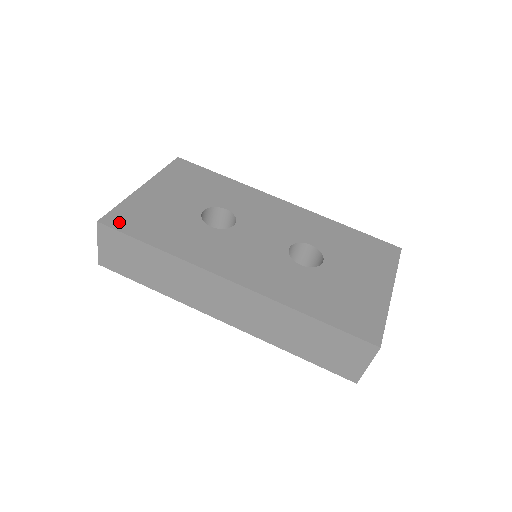
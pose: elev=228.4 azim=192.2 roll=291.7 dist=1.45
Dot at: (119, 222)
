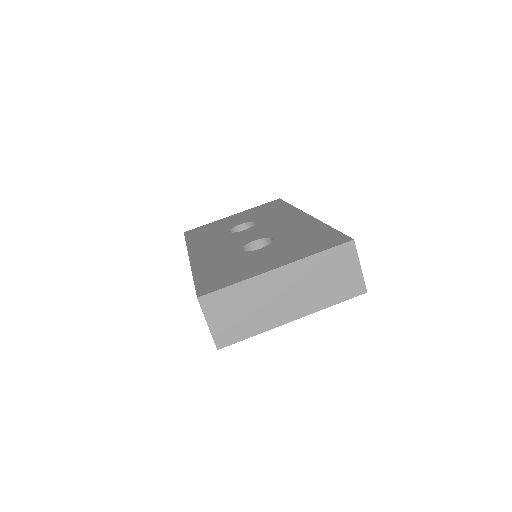
Dot at: (191, 232)
